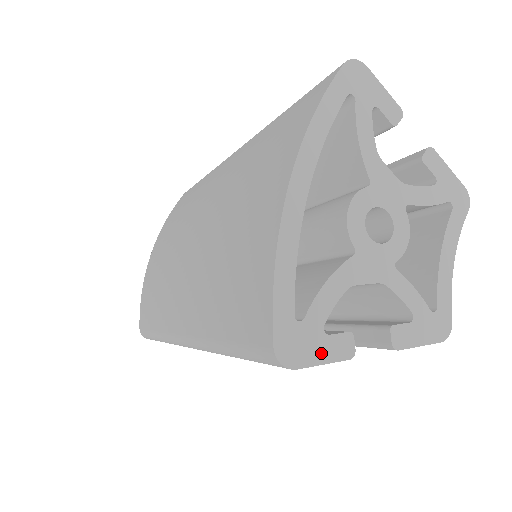
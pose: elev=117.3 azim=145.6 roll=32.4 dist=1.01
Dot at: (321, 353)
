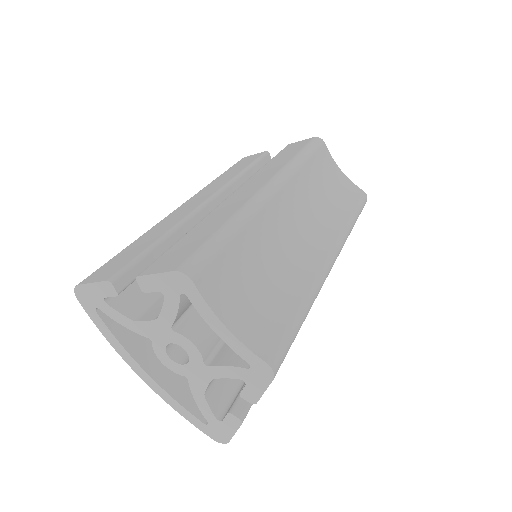
Dot at: (229, 430)
